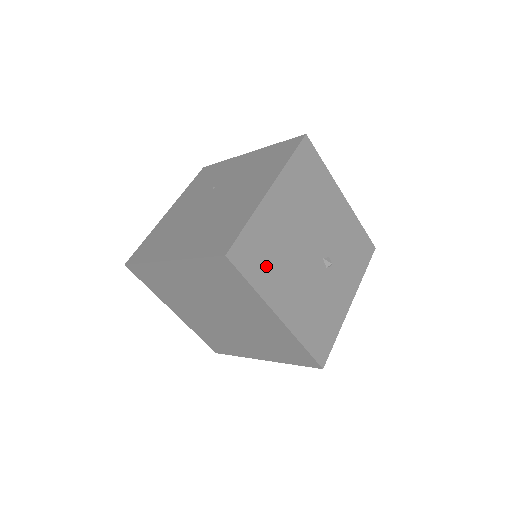
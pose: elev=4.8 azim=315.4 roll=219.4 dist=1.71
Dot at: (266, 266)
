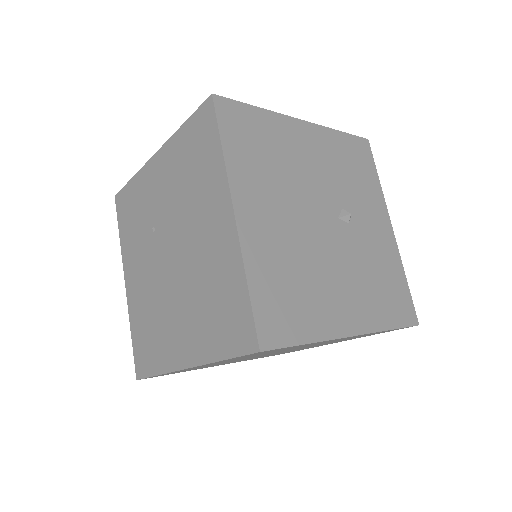
Dot at: (302, 303)
